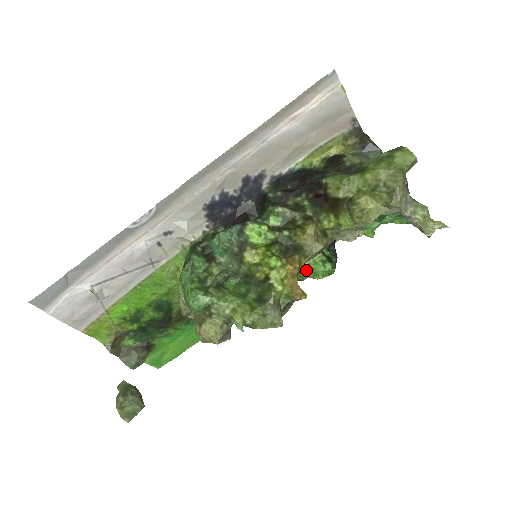
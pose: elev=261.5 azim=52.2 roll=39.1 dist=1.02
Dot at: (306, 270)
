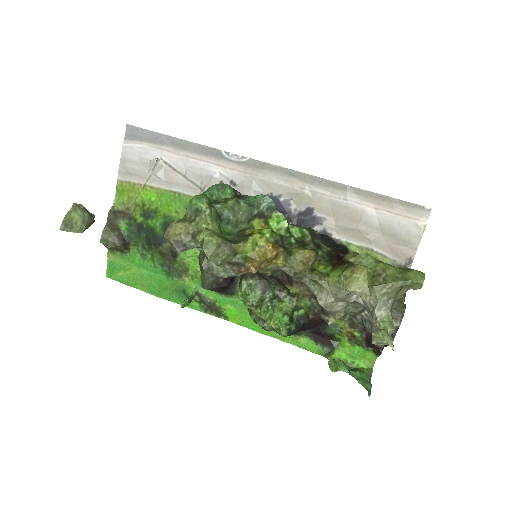
Dot at: (269, 308)
